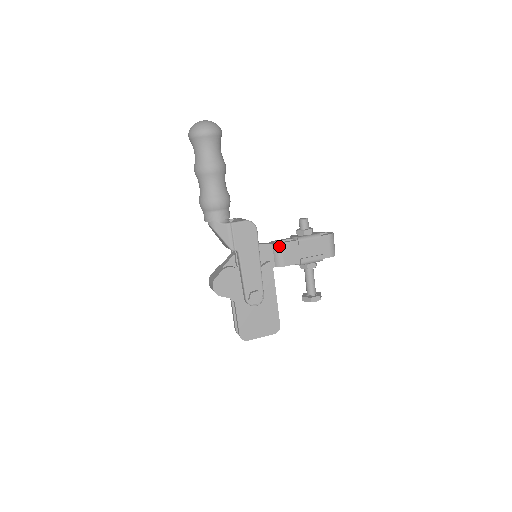
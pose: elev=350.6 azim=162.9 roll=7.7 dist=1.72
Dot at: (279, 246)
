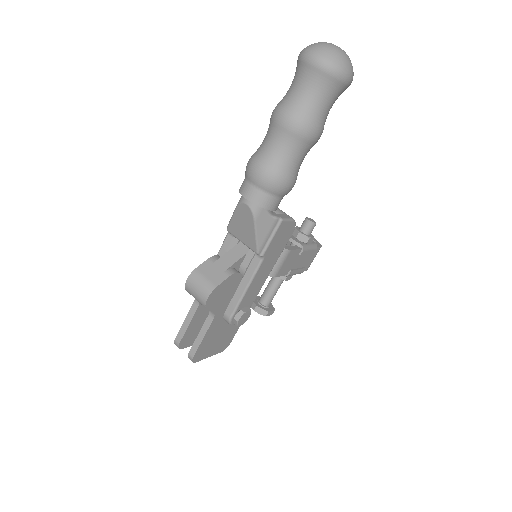
Dot at: (287, 253)
